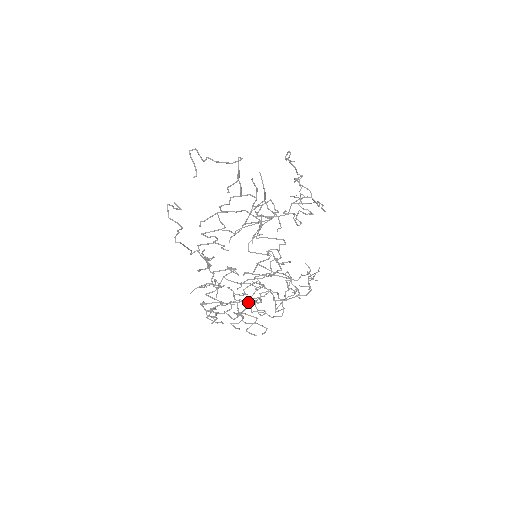
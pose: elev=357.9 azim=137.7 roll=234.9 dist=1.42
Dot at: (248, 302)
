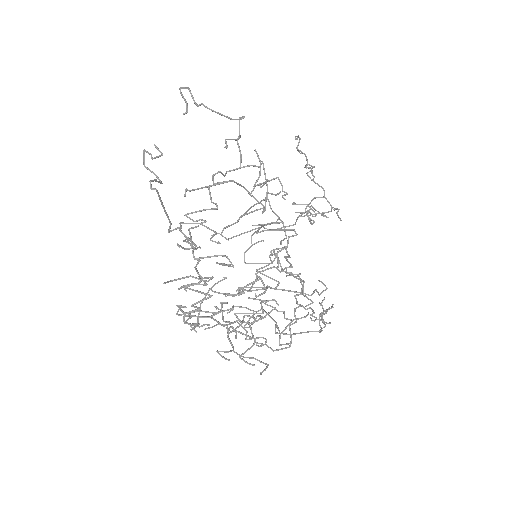
Dot at: (243, 318)
